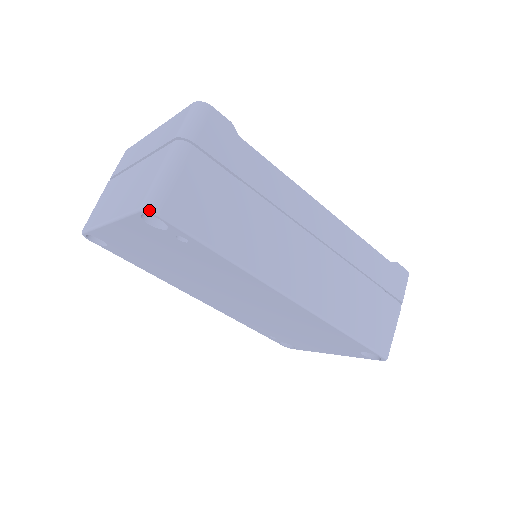
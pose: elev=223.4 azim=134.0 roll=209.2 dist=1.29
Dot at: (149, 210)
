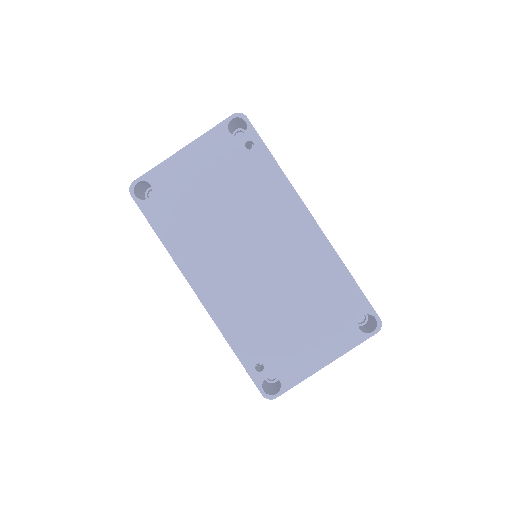
Dot at: (241, 113)
